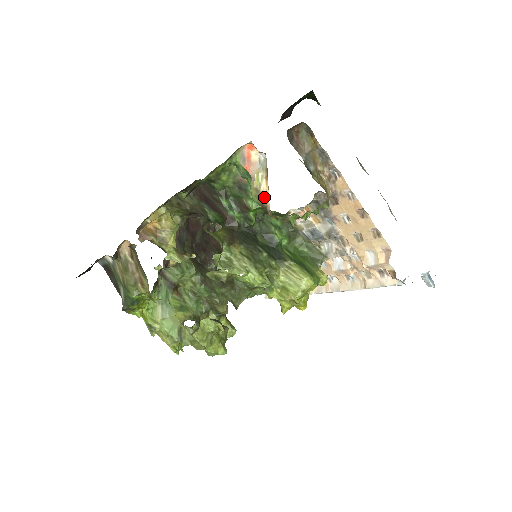
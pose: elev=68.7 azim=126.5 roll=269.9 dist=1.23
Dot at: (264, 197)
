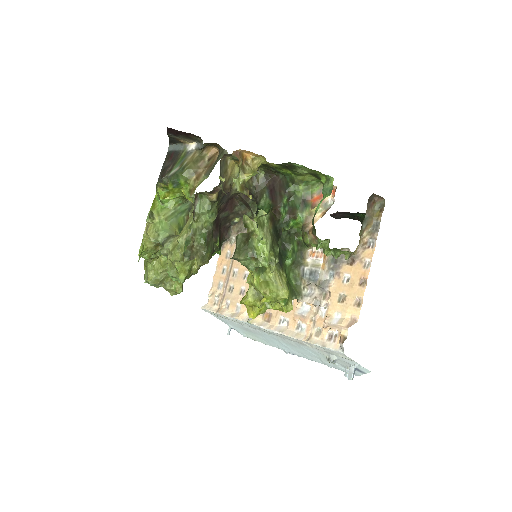
Dot at: (311, 221)
